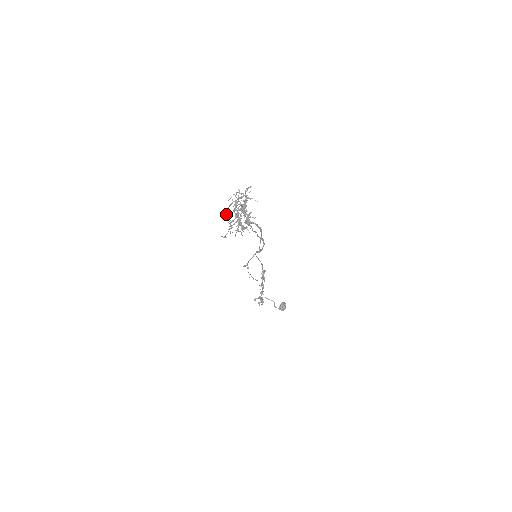
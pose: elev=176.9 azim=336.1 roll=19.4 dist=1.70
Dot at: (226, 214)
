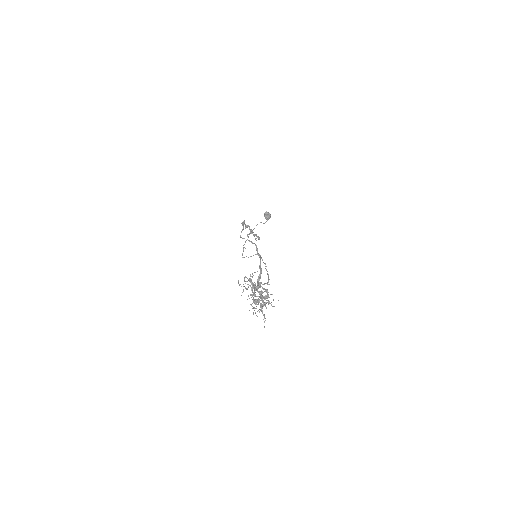
Dot at: occluded
